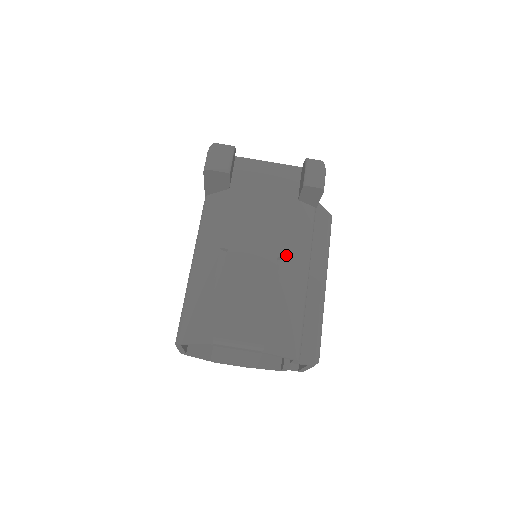
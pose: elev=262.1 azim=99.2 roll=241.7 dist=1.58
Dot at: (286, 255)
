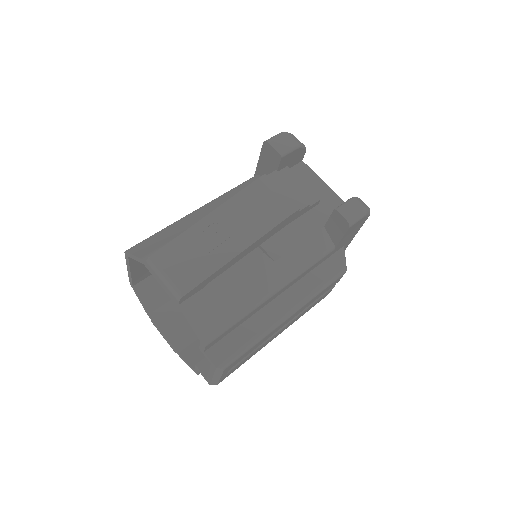
Dot at: (274, 255)
